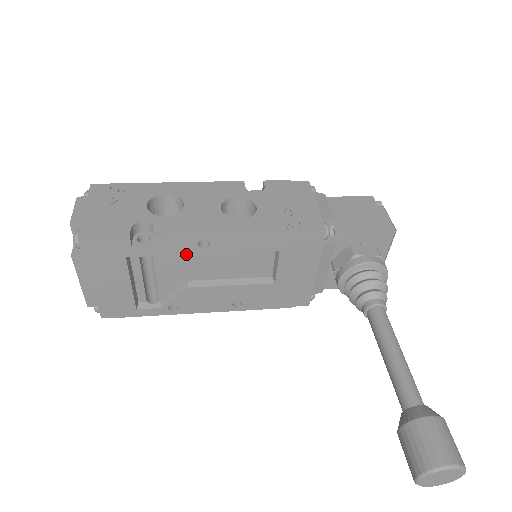
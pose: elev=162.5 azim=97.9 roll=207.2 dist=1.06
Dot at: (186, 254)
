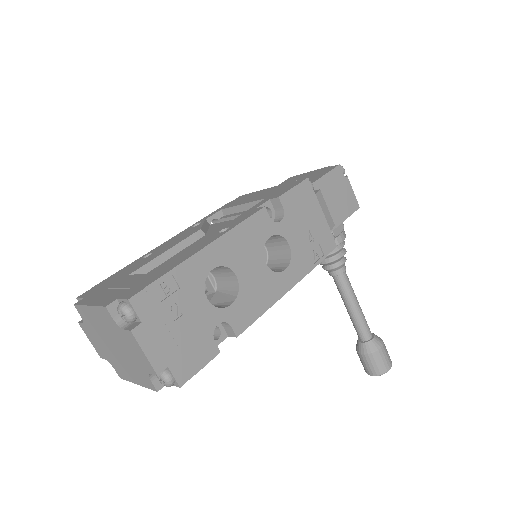
Dot at: occluded
